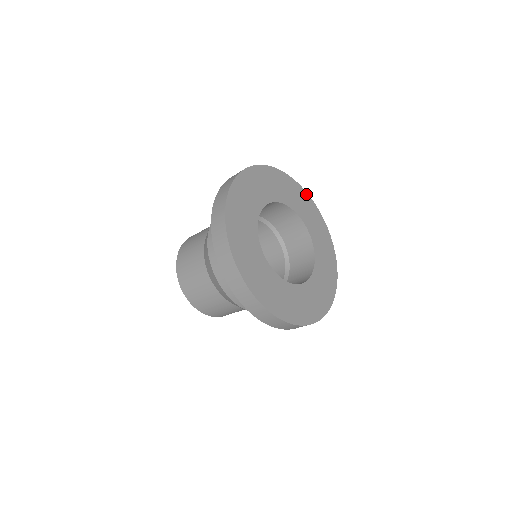
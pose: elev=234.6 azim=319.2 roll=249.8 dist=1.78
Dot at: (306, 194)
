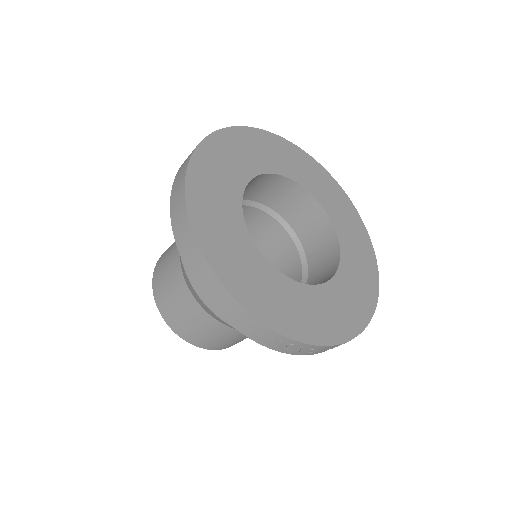
Dot at: (367, 236)
